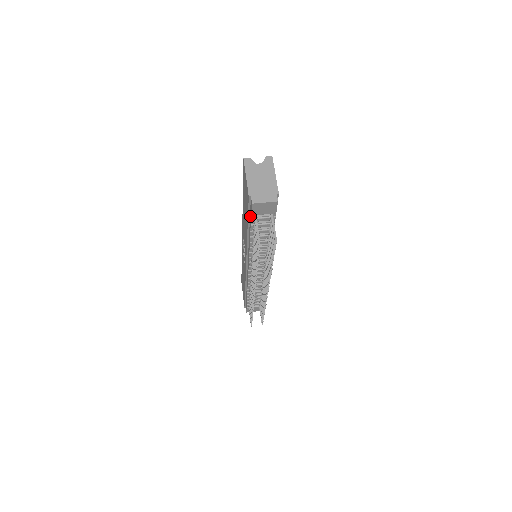
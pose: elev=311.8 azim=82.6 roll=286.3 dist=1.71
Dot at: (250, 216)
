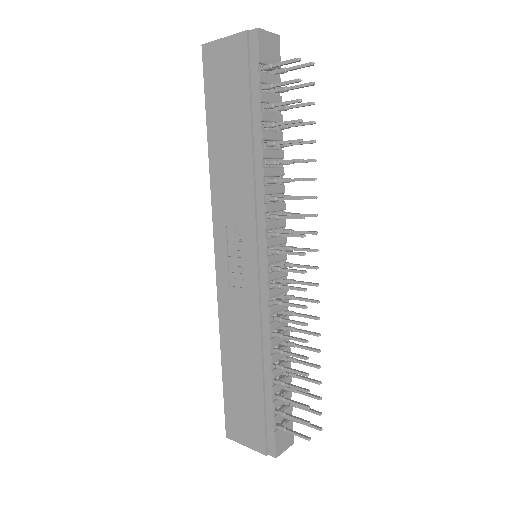
Dot at: (254, 78)
